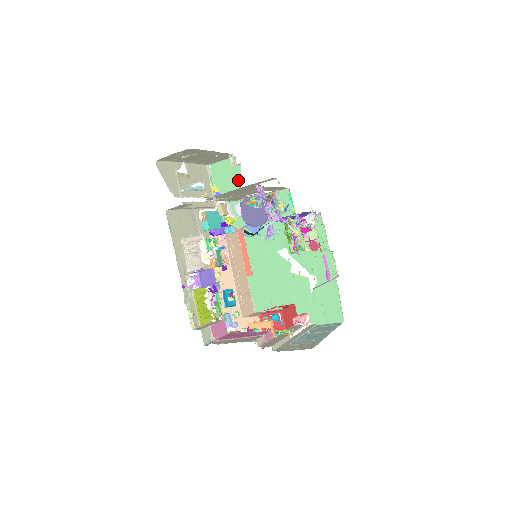
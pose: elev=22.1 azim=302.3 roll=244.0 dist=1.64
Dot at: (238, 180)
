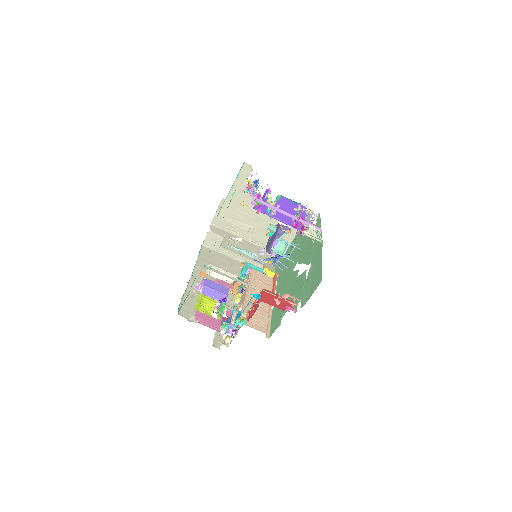
Dot at: occluded
